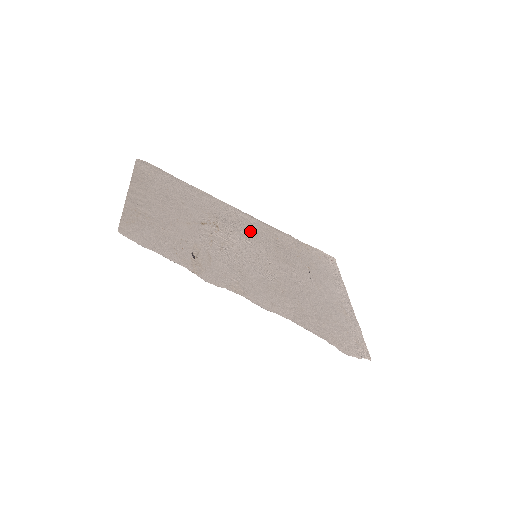
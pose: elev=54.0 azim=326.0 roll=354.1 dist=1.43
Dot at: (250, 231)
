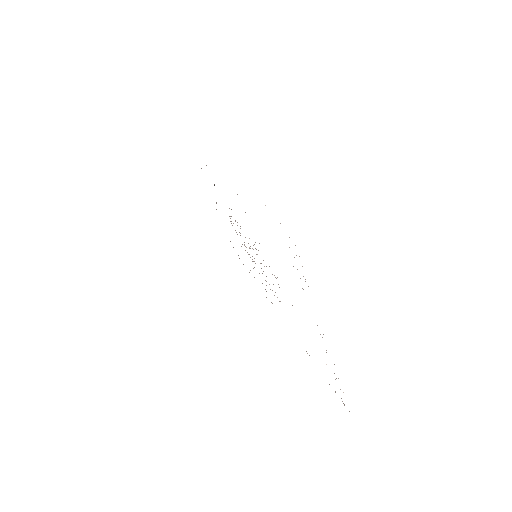
Dot at: occluded
